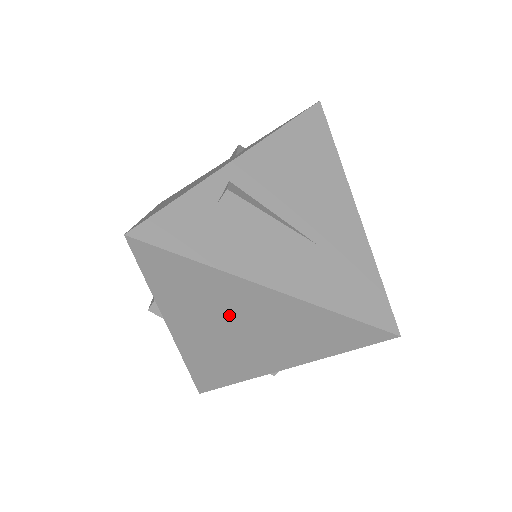
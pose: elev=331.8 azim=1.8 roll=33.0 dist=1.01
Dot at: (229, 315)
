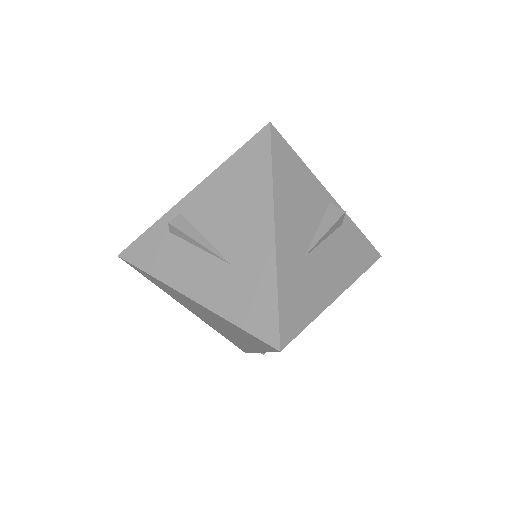
Dot at: (196, 308)
